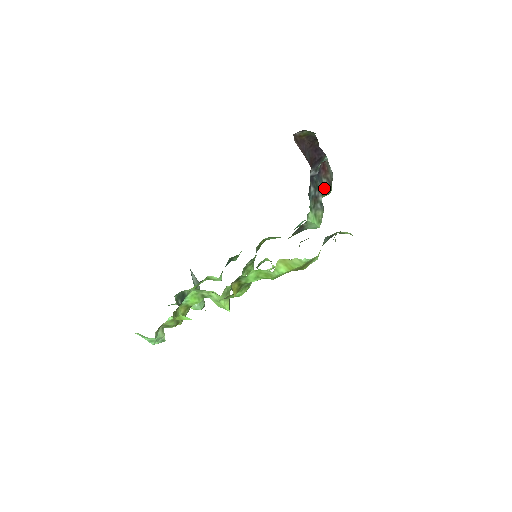
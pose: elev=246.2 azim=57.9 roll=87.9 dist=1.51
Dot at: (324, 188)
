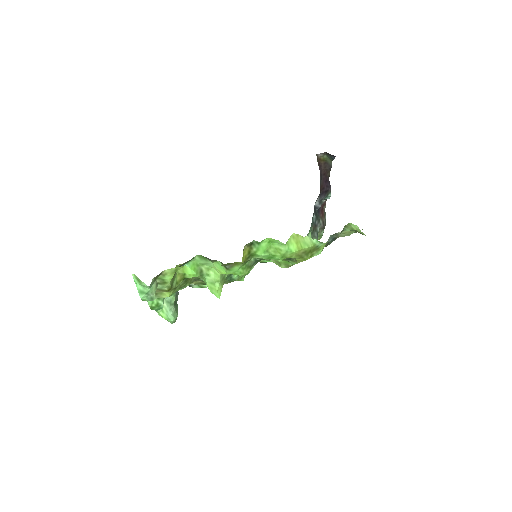
Dot at: (319, 228)
